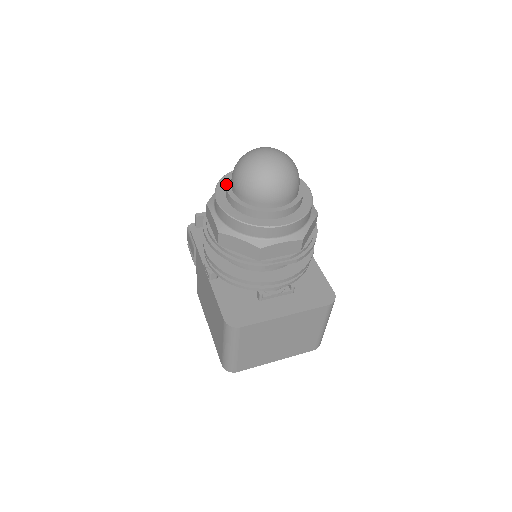
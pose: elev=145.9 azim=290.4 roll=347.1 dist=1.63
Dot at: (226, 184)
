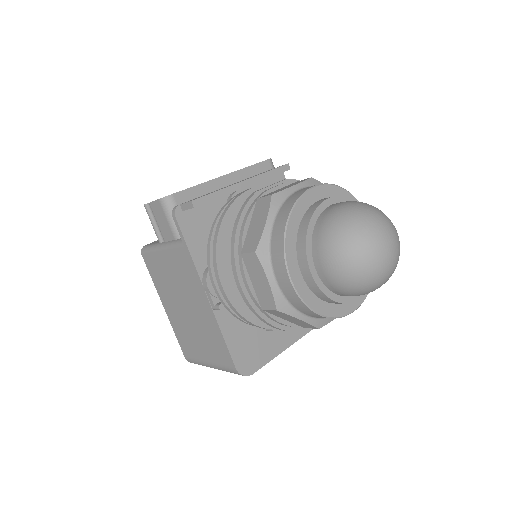
Dot at: (307, 253)
